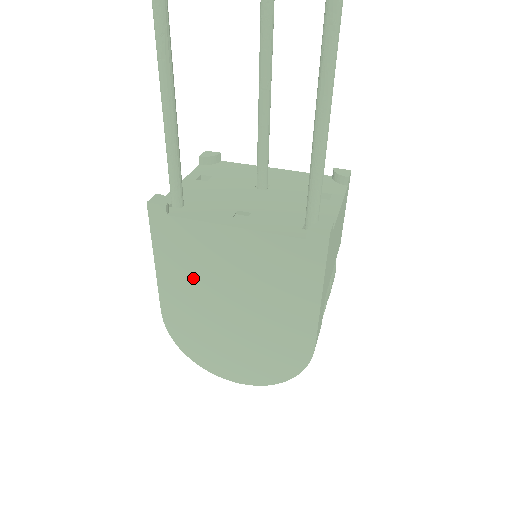
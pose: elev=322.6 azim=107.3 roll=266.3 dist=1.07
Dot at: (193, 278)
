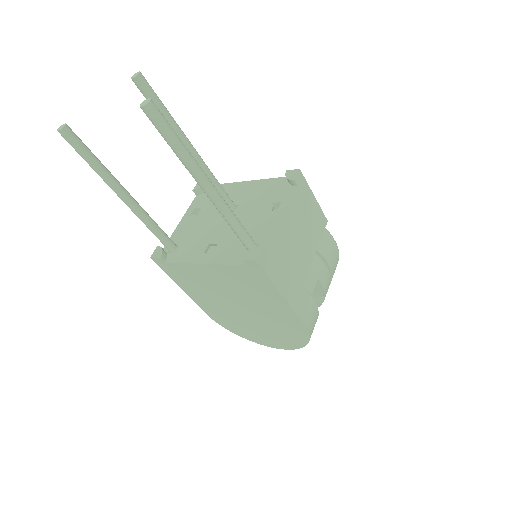
Dot at: (206, 293)
